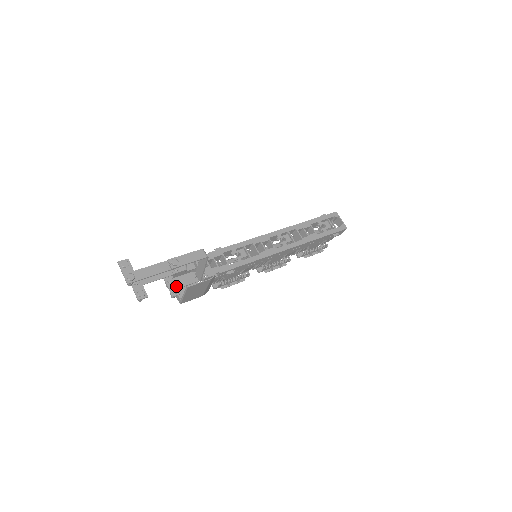
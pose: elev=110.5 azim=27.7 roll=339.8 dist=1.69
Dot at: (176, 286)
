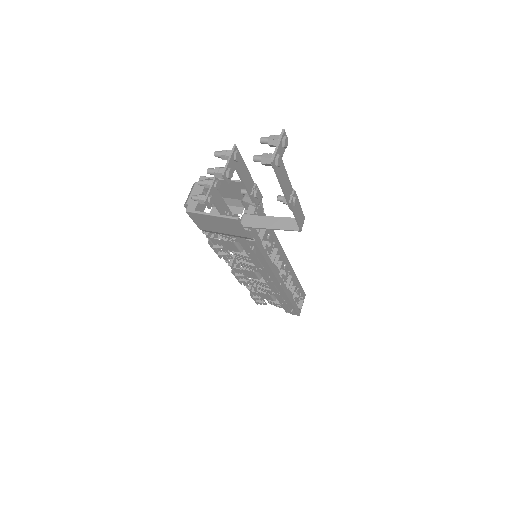
Dot at: (214, 197)
